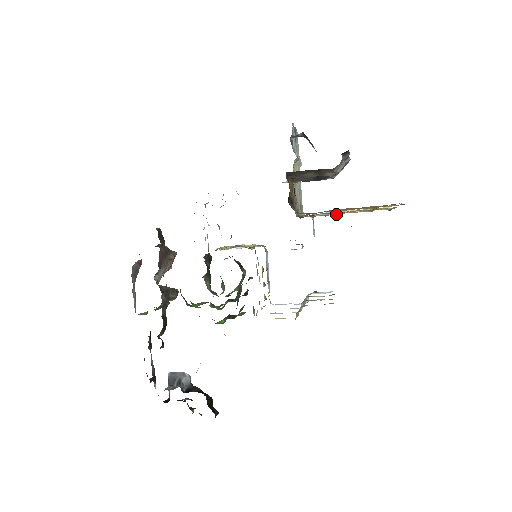
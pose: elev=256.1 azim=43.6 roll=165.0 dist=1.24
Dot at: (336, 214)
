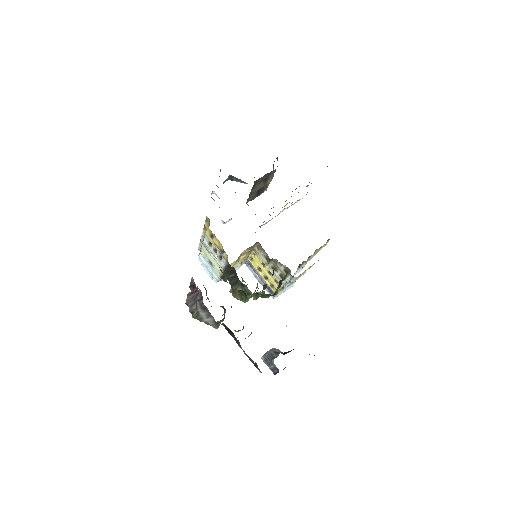
Dot at: occluded
